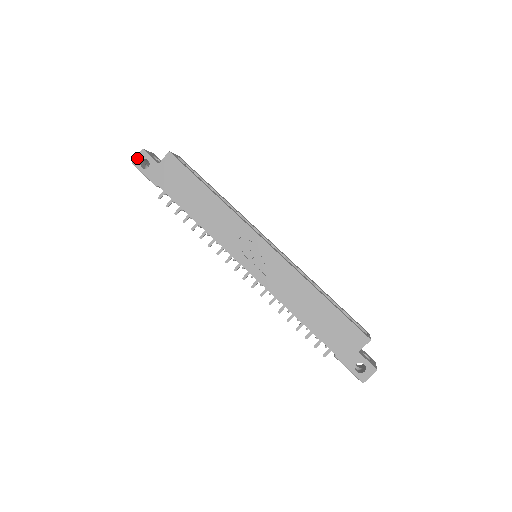
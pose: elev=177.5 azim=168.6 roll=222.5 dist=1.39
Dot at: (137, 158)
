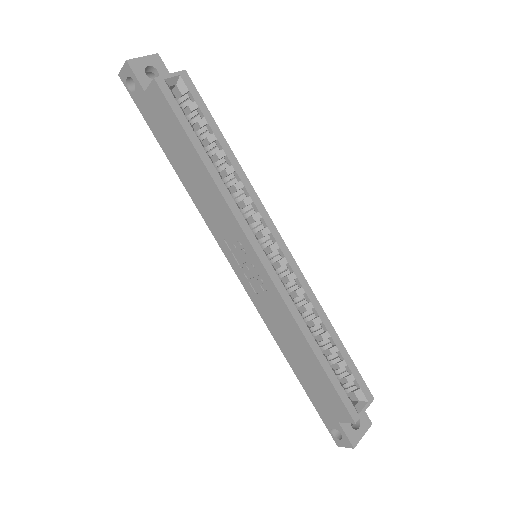
Dot at: (122, 72)
